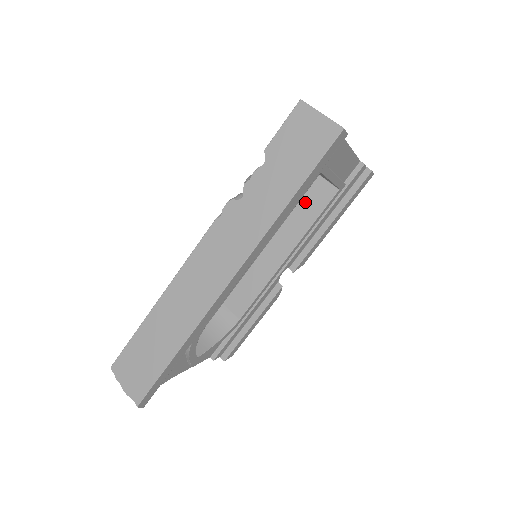
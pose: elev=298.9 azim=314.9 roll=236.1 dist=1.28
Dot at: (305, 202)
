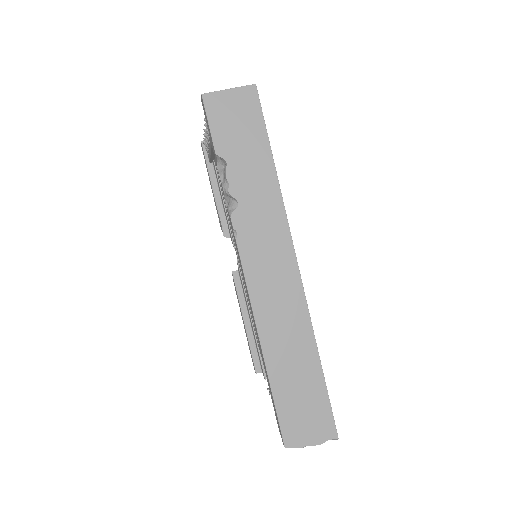
Dot at: occluded
